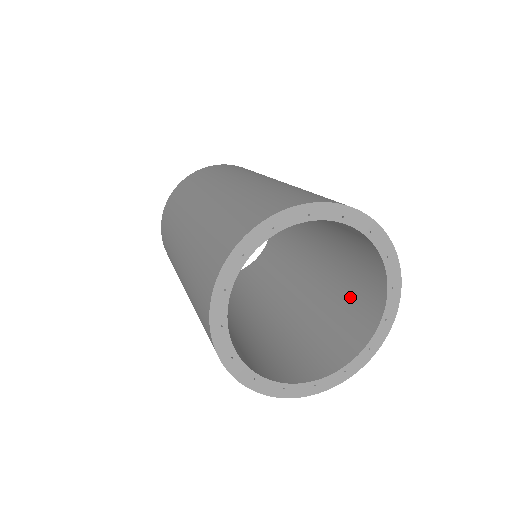
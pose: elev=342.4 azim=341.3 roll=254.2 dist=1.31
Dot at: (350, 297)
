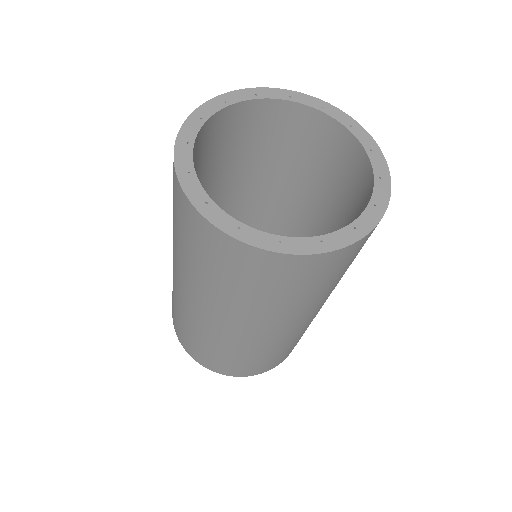
Dot at: occluded
